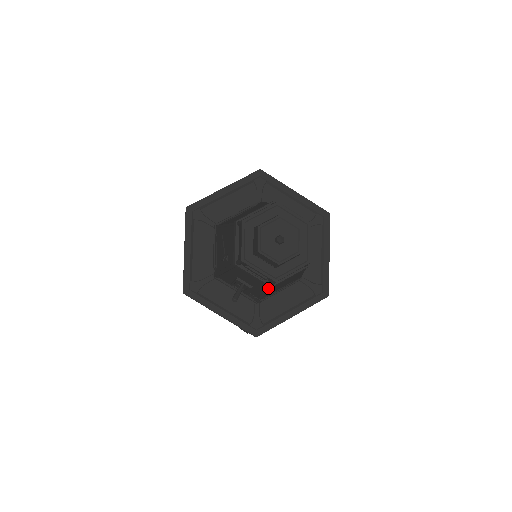
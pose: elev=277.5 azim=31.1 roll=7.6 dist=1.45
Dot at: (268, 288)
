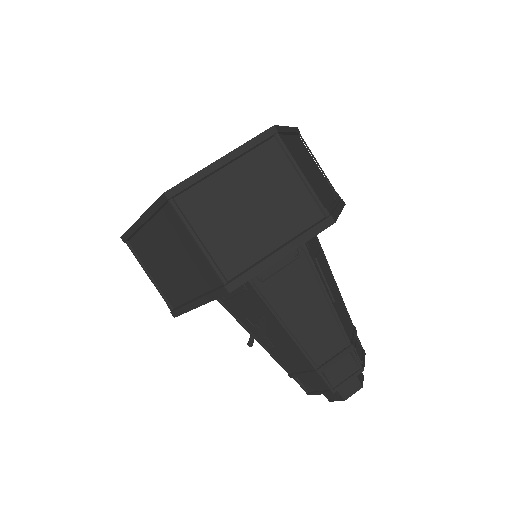
Dot at: occluded
